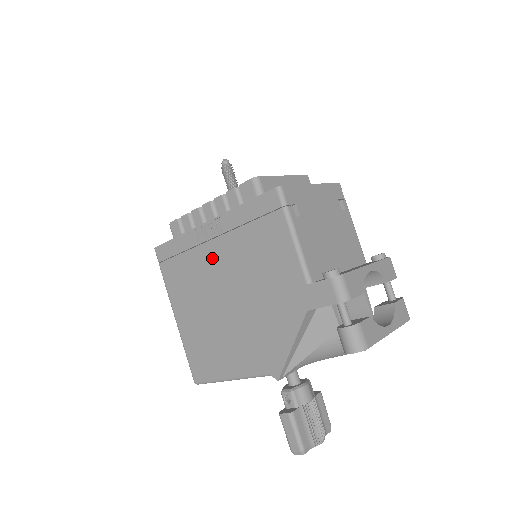
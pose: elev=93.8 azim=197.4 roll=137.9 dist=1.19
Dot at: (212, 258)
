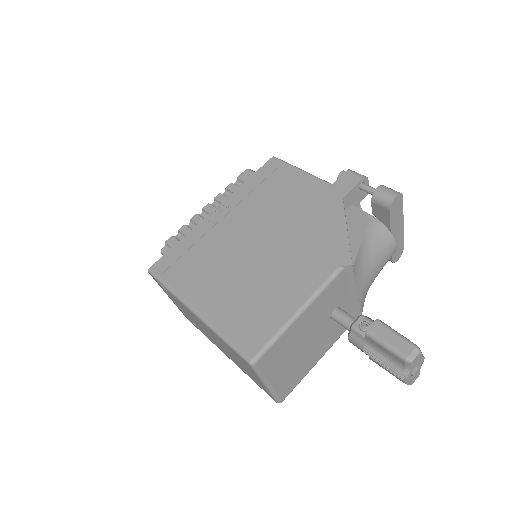
Dot at: (230, 228)
